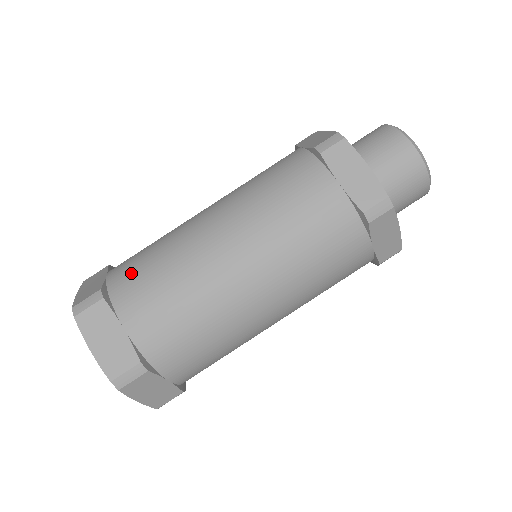
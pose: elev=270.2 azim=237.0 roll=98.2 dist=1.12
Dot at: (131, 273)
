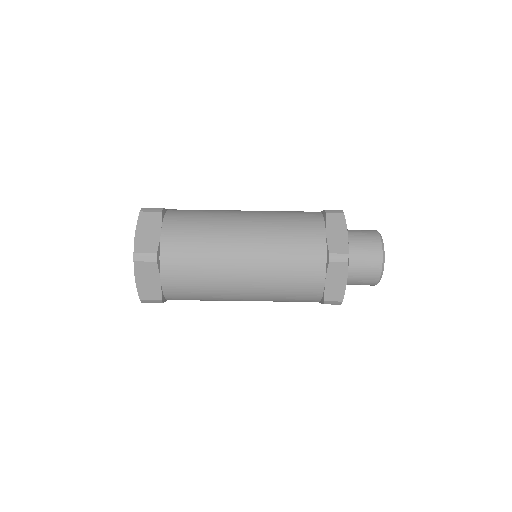
Dot at: (184, 212)
